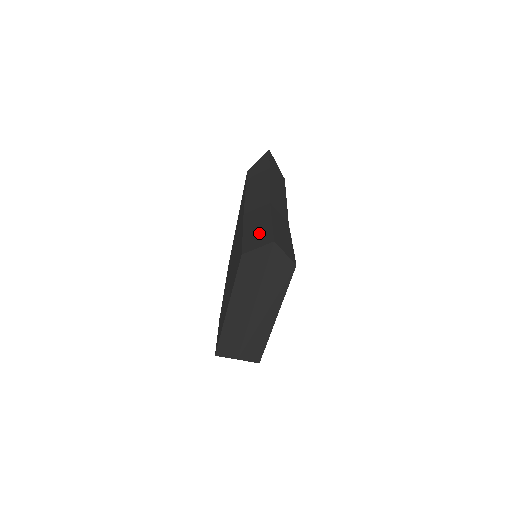
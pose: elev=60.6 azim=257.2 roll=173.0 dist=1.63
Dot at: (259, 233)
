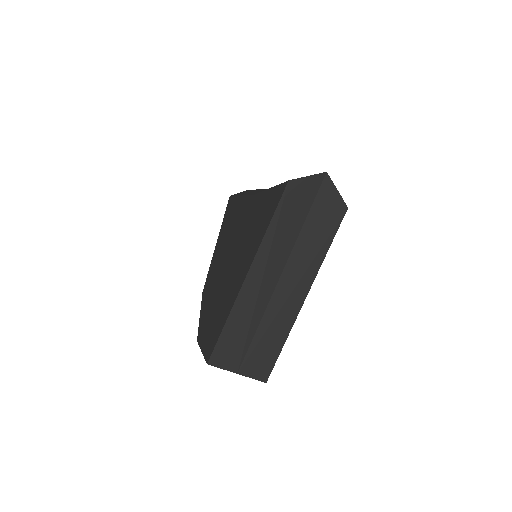
Dot at: occluded
